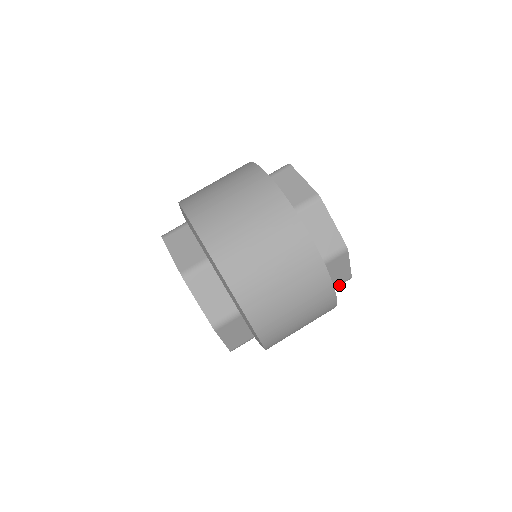
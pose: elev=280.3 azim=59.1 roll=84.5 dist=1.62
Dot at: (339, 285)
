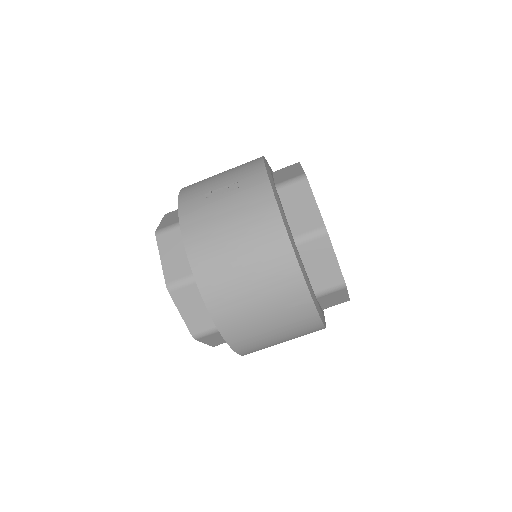
Dot at: occluded
